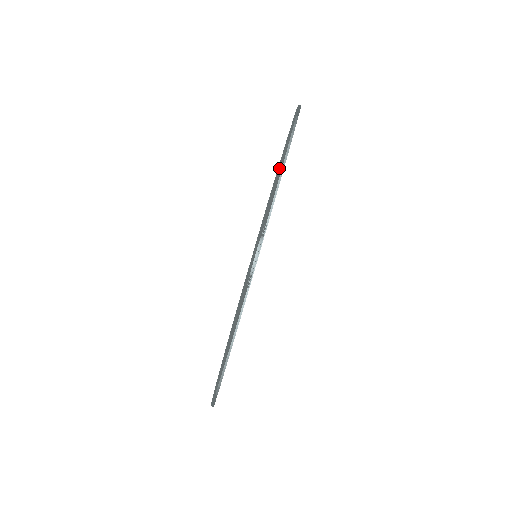
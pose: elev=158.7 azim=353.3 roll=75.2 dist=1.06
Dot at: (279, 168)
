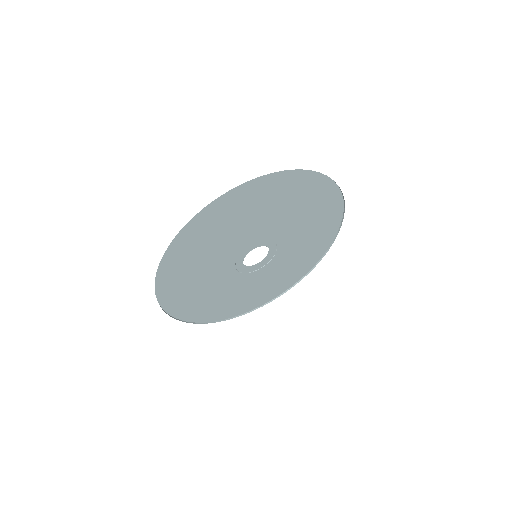
Dot at: (264, 201)
